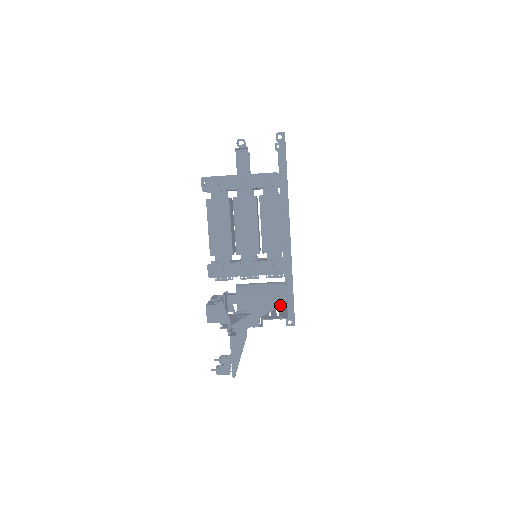
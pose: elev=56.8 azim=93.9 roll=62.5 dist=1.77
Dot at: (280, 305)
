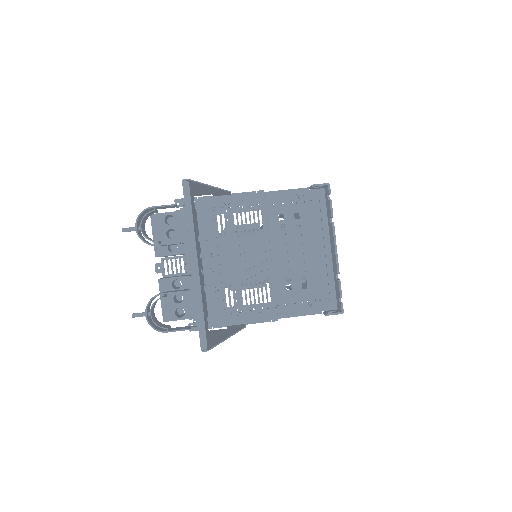
Dot at: occluded
